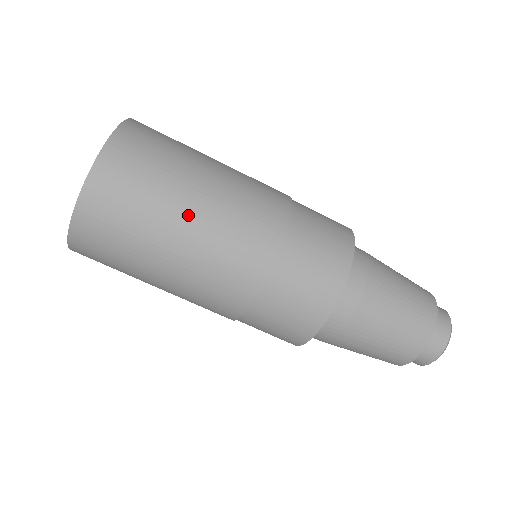
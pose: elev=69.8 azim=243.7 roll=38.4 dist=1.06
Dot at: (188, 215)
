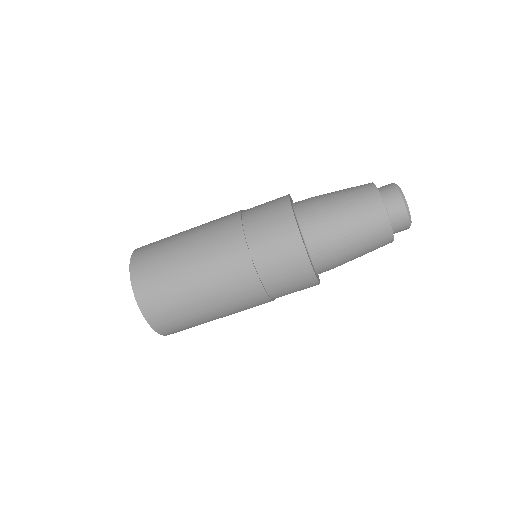
Dot at: (186, 238)
